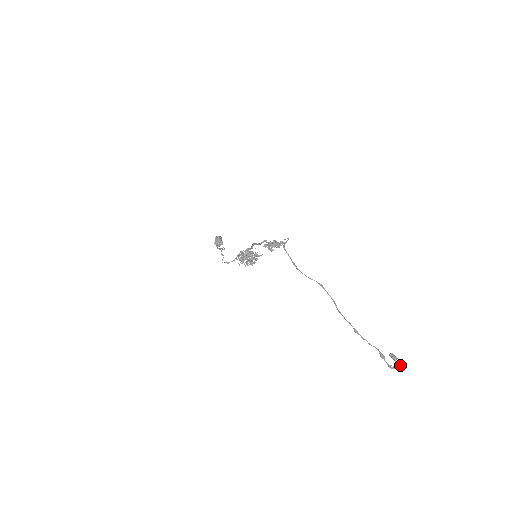
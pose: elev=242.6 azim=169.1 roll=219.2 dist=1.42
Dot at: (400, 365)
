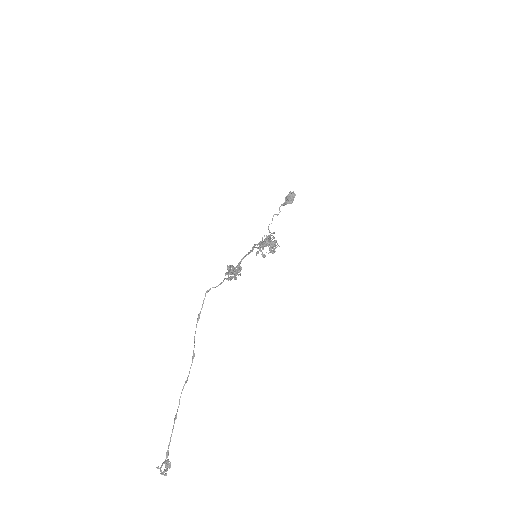
Dot at: (165, 474)
